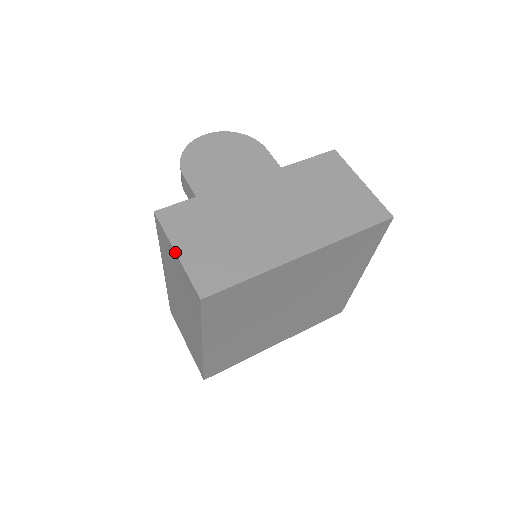
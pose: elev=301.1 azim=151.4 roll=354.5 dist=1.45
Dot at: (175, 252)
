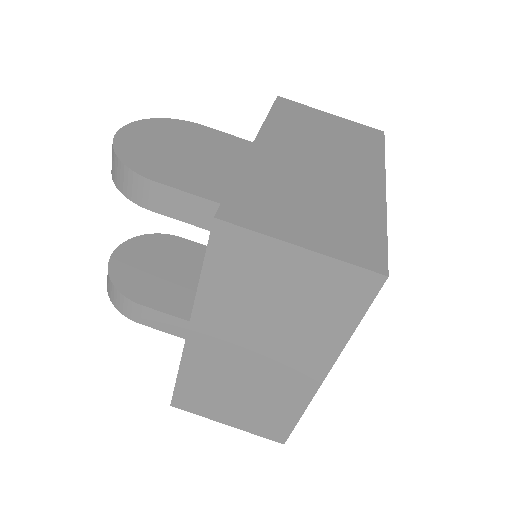
Dot at: (300, 246)
